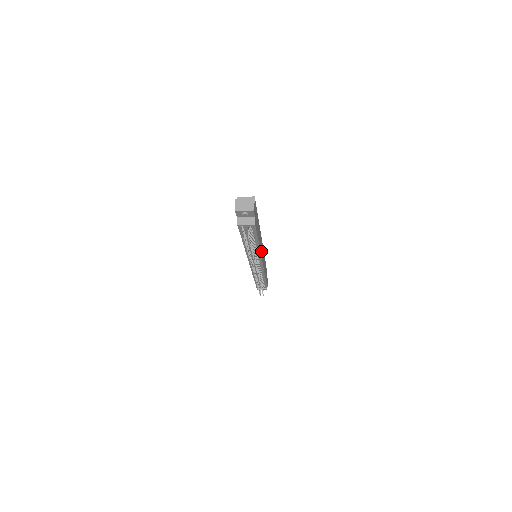
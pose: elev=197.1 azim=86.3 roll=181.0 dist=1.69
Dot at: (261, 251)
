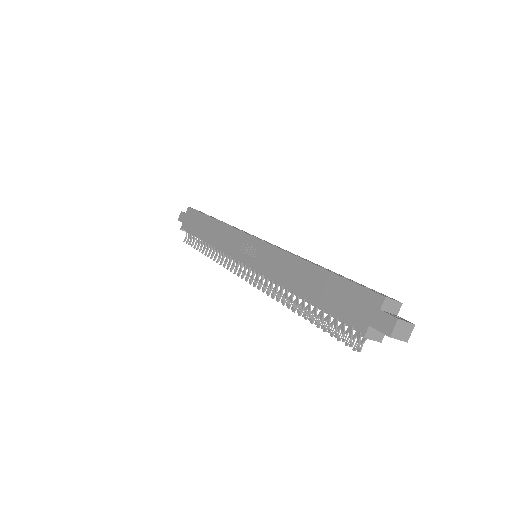
Dot at: occluded
